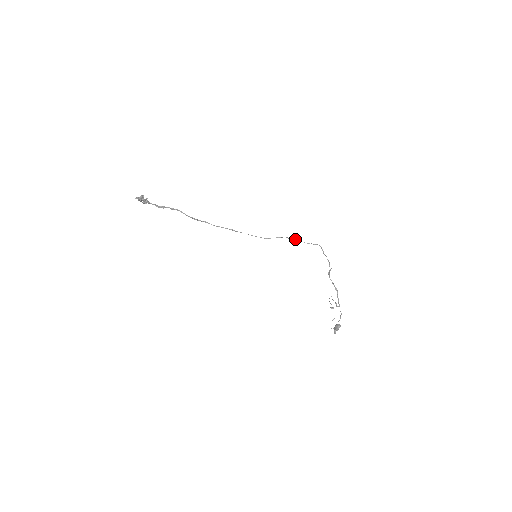
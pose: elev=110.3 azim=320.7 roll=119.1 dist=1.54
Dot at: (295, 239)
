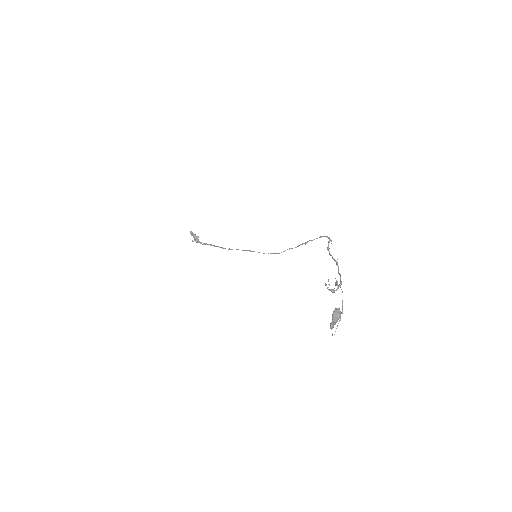
Dot at: (304, 243)
